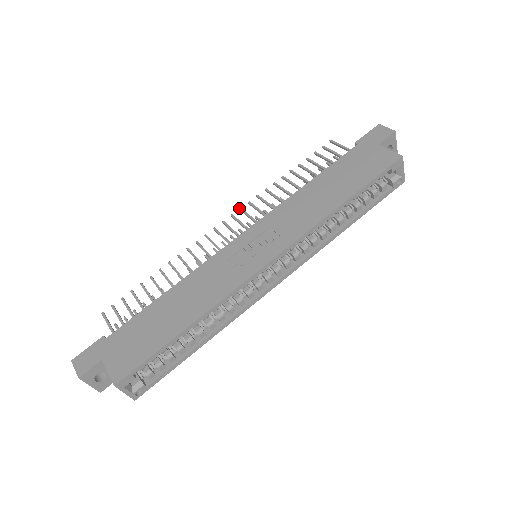
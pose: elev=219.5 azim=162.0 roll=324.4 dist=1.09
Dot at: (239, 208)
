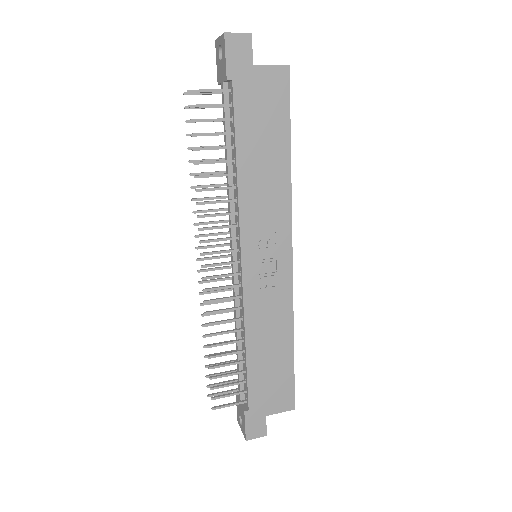
Dot at: occluded
